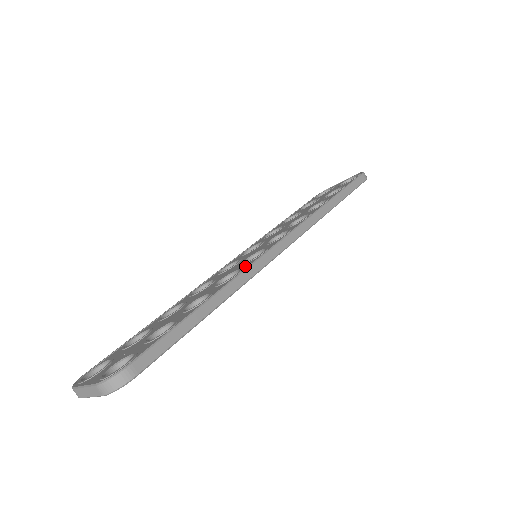
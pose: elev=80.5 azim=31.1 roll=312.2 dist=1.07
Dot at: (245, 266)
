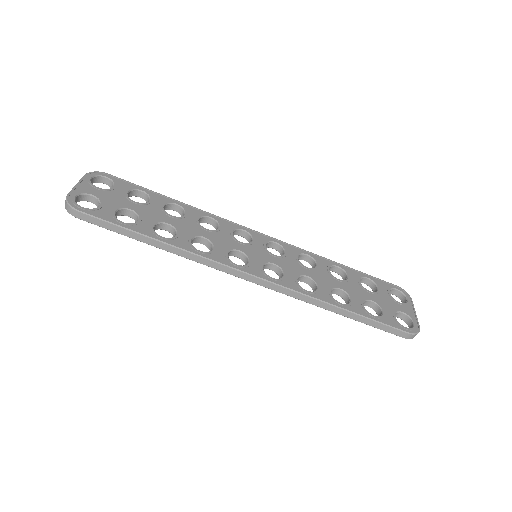
Dot at: (215, 255)
